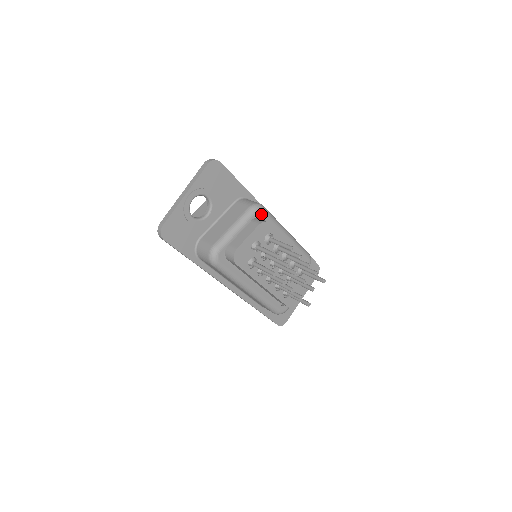
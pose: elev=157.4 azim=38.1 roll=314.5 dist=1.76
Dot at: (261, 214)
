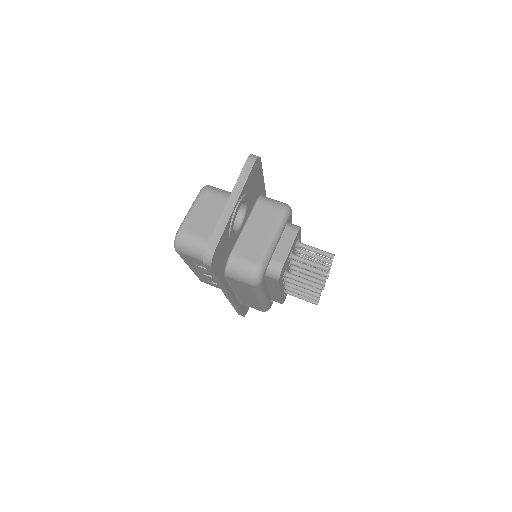
Dot at: (290, 217)
